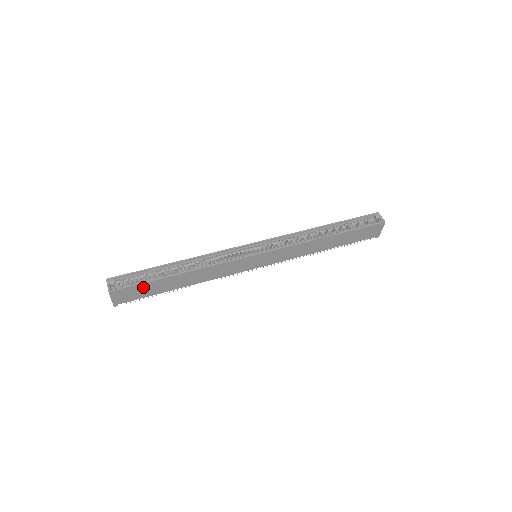
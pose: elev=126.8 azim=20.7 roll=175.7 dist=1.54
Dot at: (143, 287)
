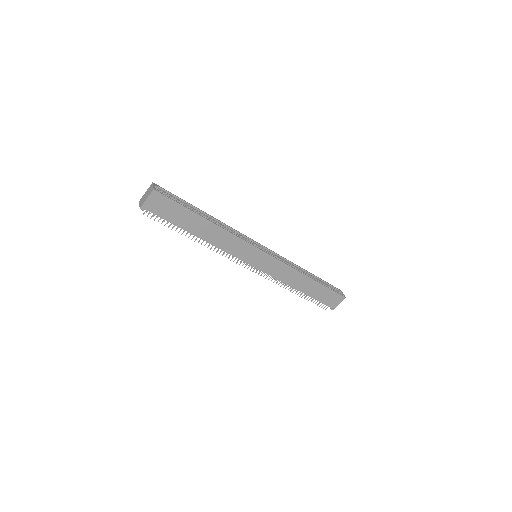
Dot at: (176, 208)
